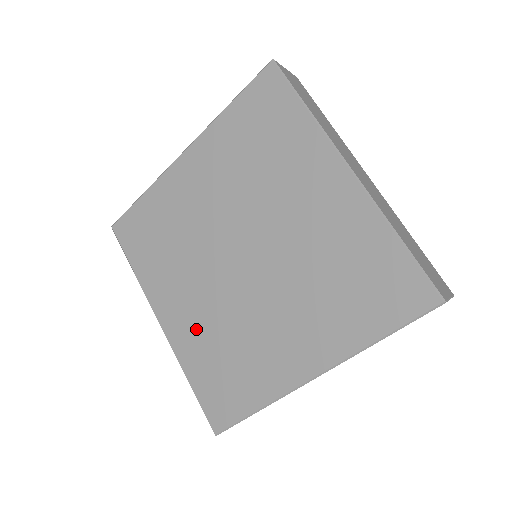
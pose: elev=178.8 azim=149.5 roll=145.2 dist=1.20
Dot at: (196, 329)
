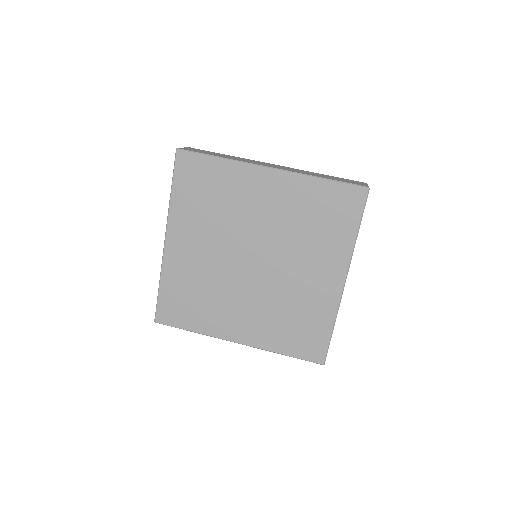
Dot at: (189, 267)
